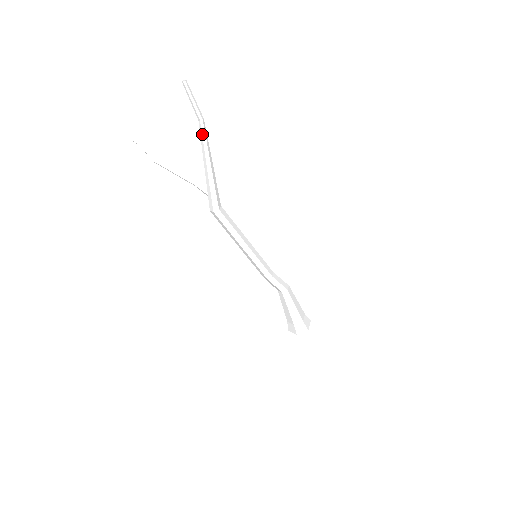
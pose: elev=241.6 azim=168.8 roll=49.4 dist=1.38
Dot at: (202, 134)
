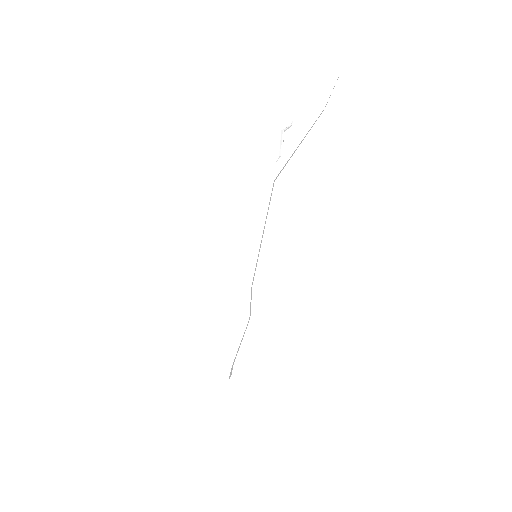
Dot at: (313, 116)
